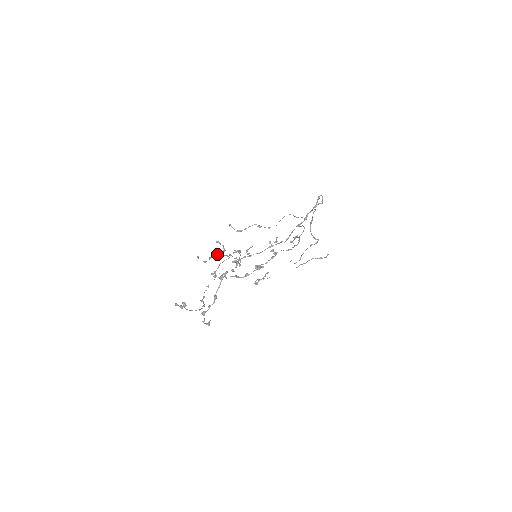
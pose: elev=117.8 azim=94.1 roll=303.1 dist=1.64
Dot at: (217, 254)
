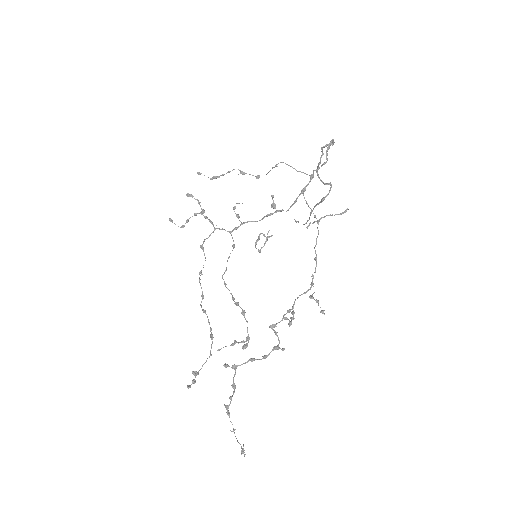
Dot at: (195, 215)
